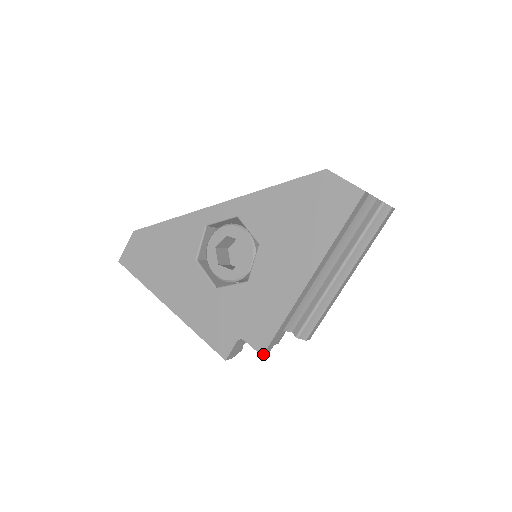
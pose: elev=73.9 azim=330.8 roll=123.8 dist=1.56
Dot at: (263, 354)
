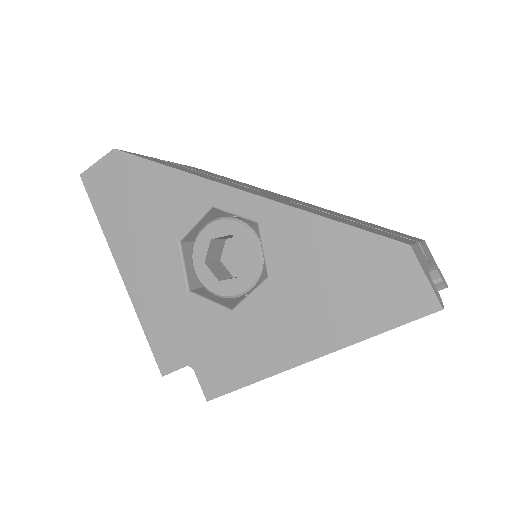
Dot at: (209, 400)
